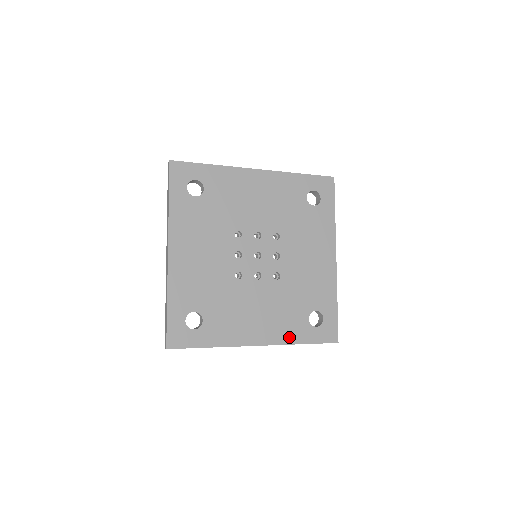
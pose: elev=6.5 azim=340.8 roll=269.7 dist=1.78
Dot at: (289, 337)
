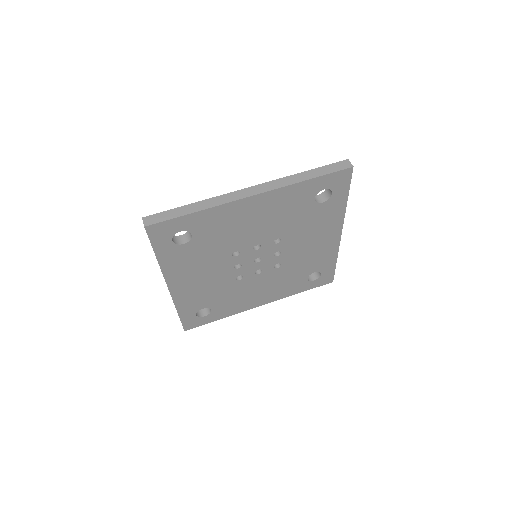
Dot at: (288, 293)
